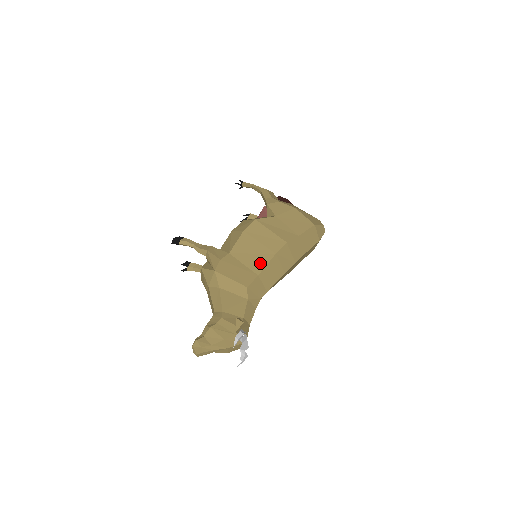
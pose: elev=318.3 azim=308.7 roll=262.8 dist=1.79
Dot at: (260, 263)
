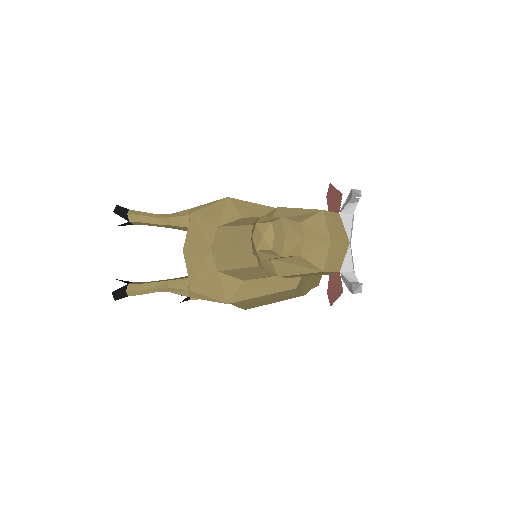
Dot at: occluded
